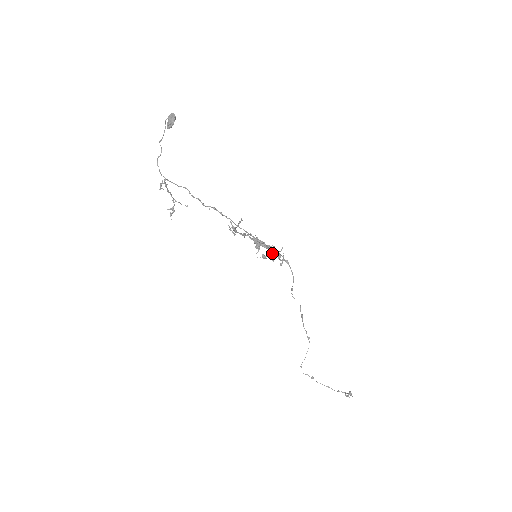
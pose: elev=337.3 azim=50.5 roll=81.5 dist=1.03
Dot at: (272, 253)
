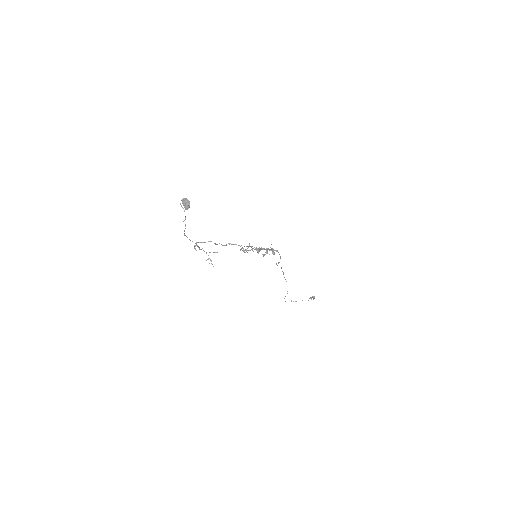
Dot at: occluded
